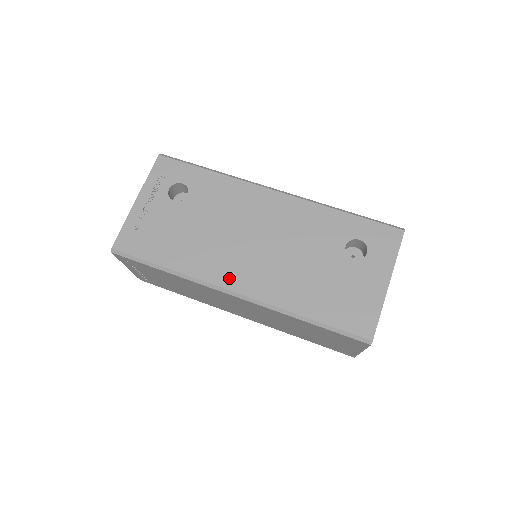
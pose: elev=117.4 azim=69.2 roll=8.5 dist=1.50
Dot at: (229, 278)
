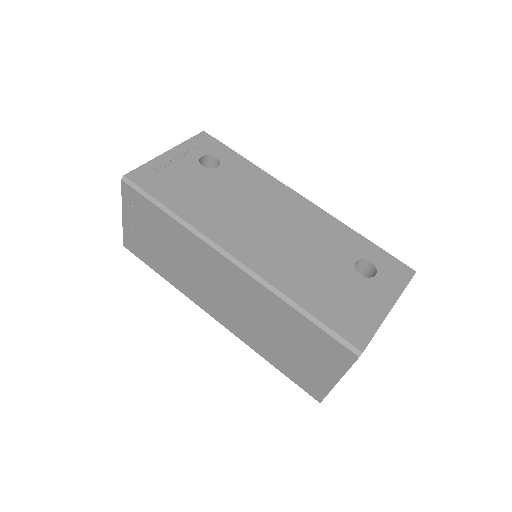
Dot at: (231, 242)
